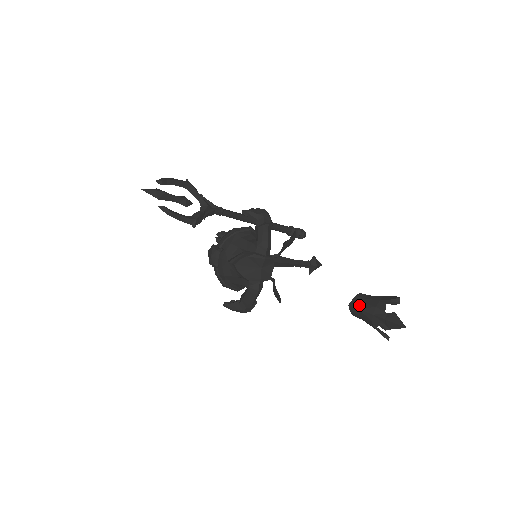
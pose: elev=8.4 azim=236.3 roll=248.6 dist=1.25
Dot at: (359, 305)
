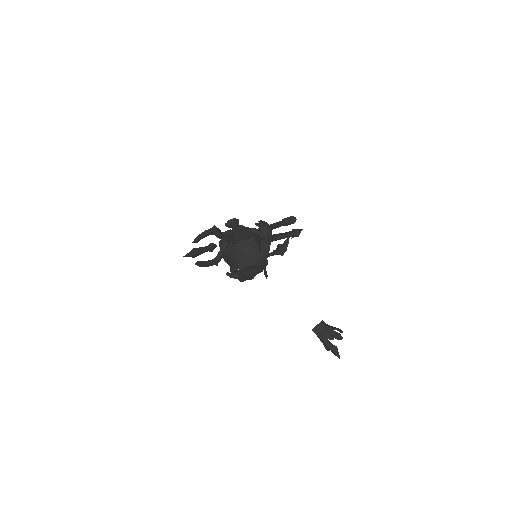
Dot at: (318, 333)
